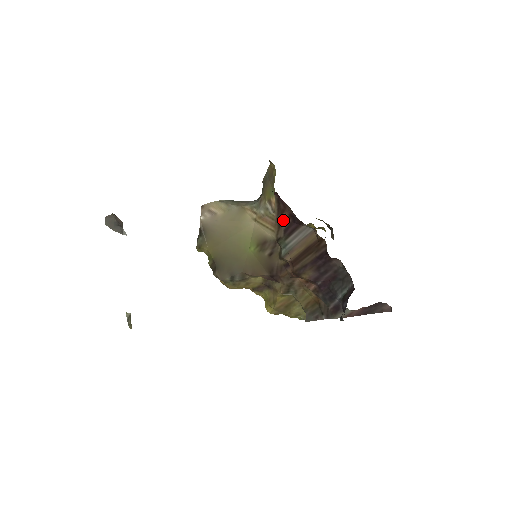
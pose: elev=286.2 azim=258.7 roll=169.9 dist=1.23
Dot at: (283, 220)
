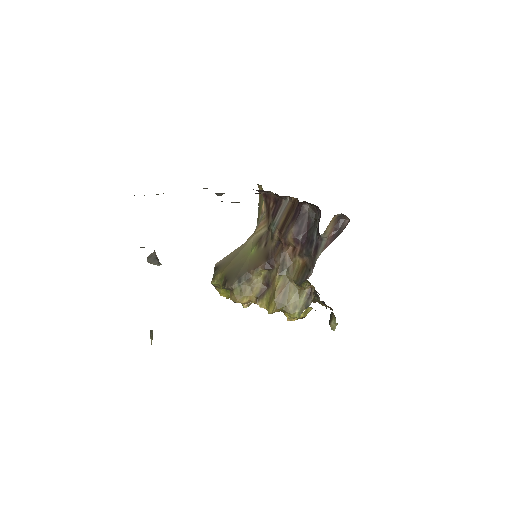
Dot at: (270, 210)
